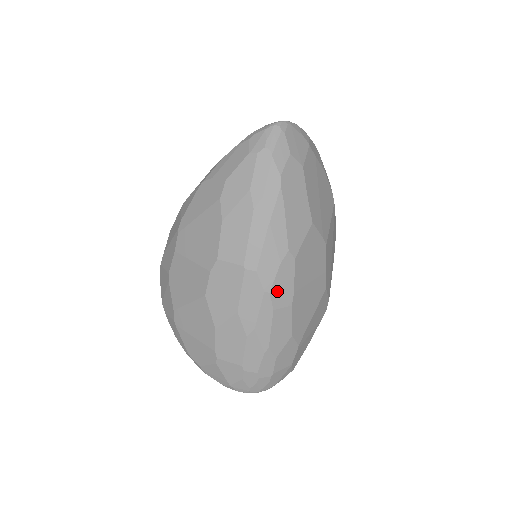
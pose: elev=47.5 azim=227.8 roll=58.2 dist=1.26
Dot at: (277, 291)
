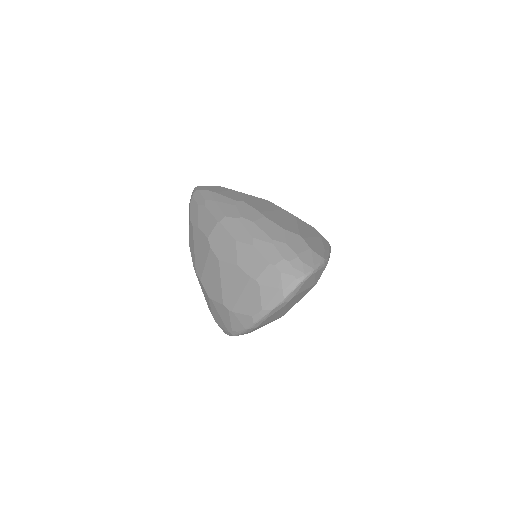
Dot at: (246, 215)
